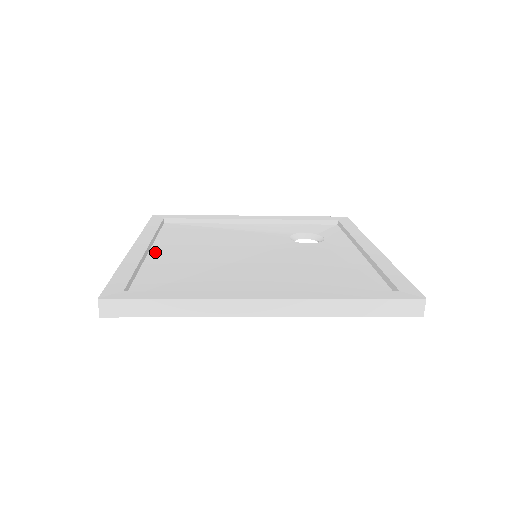
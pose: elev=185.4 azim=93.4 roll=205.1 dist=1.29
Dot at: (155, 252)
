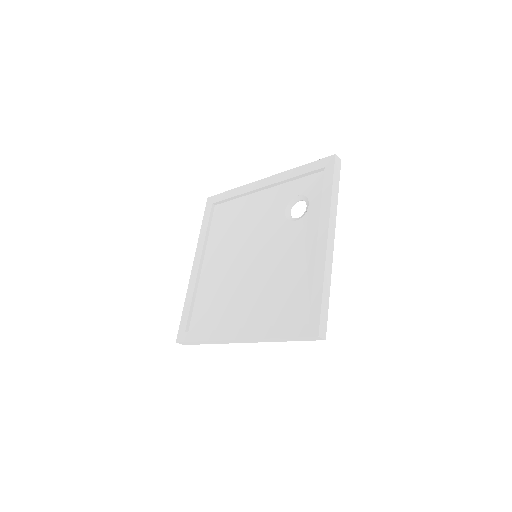
Dot at: (205, 265)
